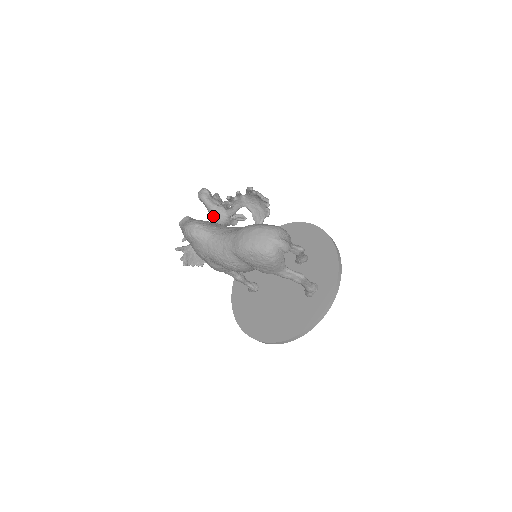
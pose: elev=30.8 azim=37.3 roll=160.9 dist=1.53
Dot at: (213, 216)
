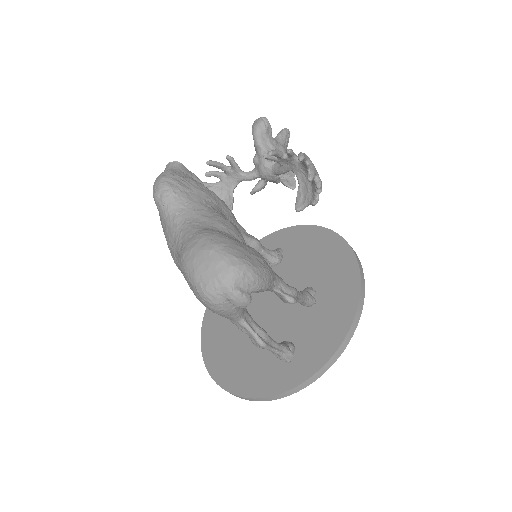
Dot at: (257, 162)
